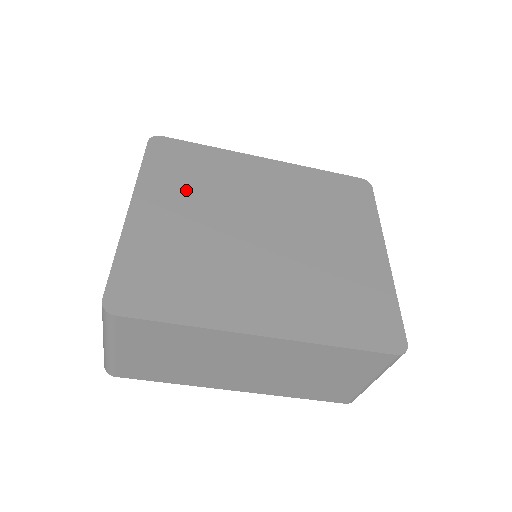
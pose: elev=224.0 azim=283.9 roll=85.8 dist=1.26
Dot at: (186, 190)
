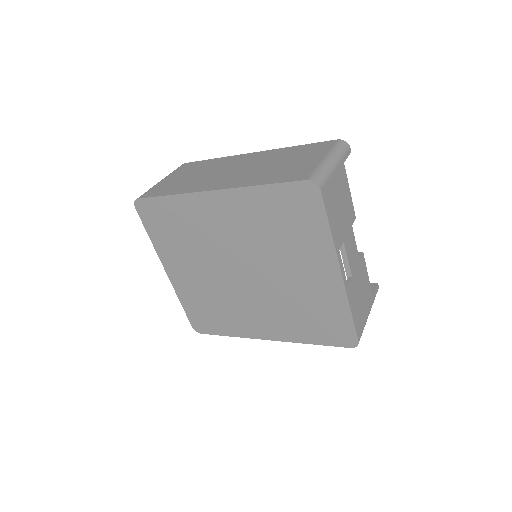
Dot at: (182, 249)
